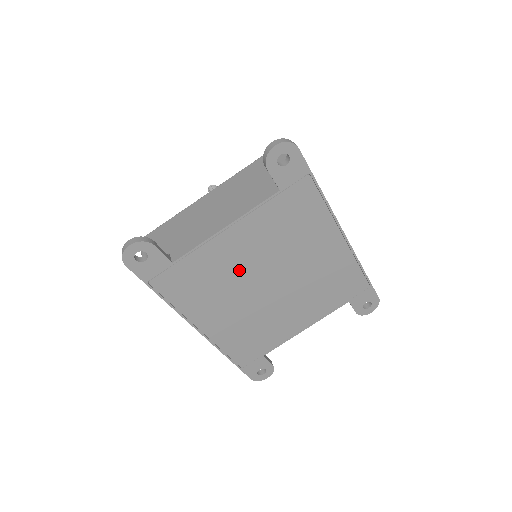
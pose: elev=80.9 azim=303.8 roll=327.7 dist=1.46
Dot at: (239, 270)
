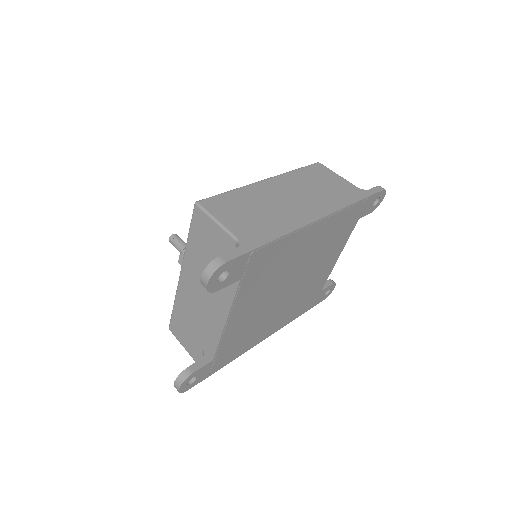
Dot at: (259, 312)
